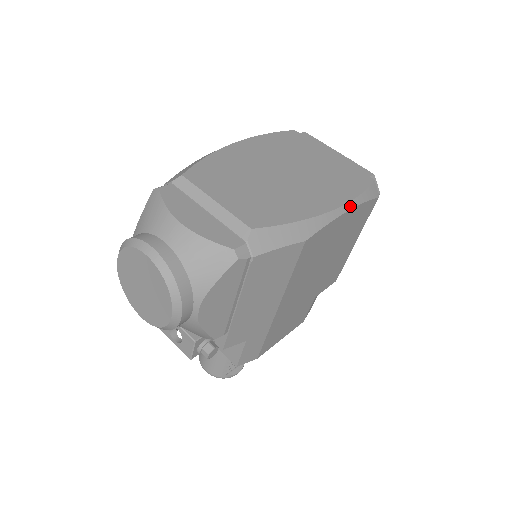
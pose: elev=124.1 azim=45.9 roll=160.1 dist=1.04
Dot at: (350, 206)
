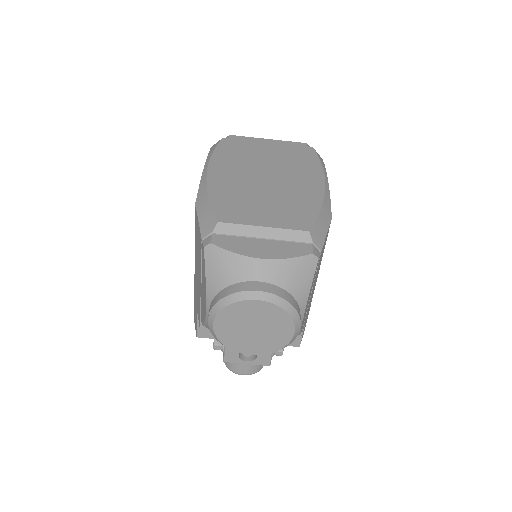
Dot at: (326, 176)
